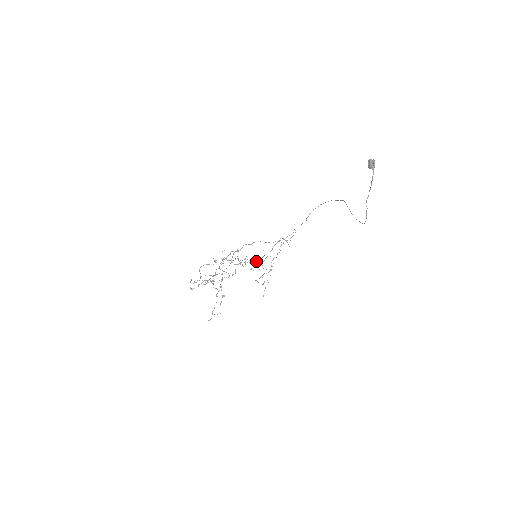
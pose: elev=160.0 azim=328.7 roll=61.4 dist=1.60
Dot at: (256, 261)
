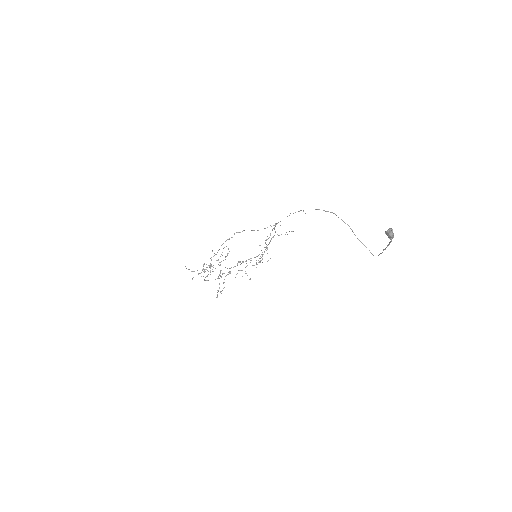
Dot at: occluded
